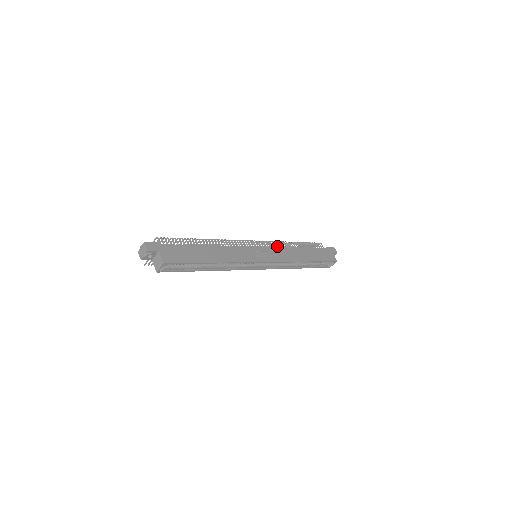
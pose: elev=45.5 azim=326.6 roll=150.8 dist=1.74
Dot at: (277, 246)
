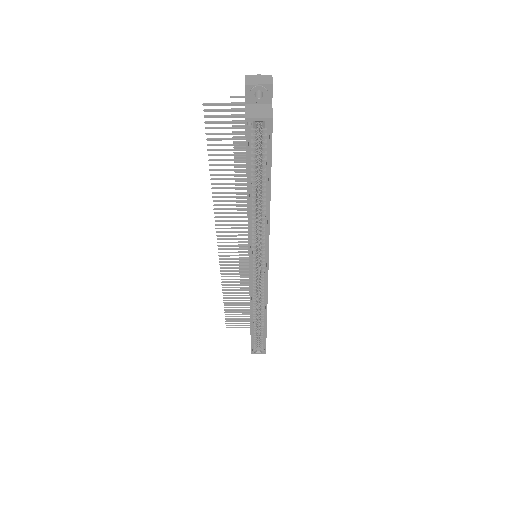
Dot at: occluded
